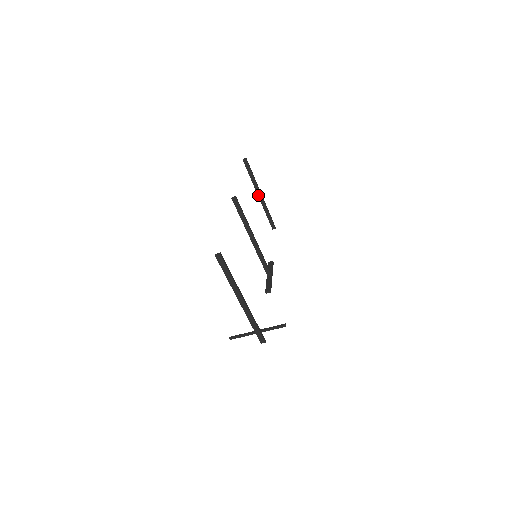
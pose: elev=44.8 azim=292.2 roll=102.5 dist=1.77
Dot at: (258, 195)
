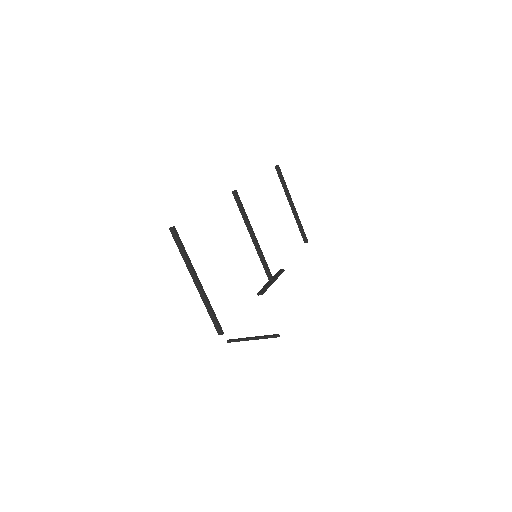
Dot at: (290, 205)
